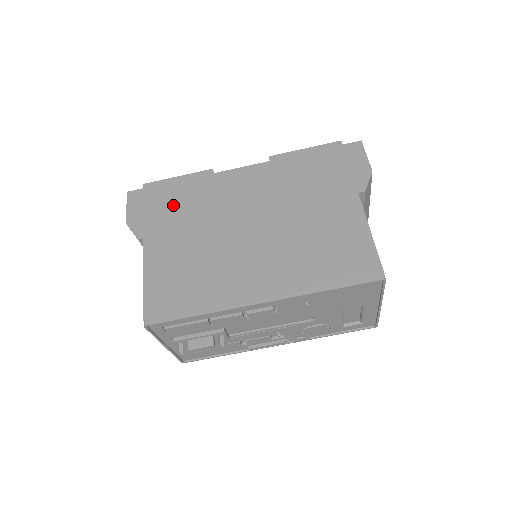
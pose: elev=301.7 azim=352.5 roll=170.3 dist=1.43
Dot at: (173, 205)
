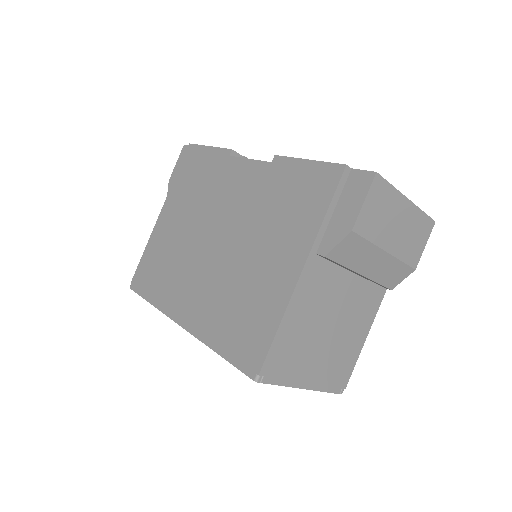
Dot at: (191, 180)
